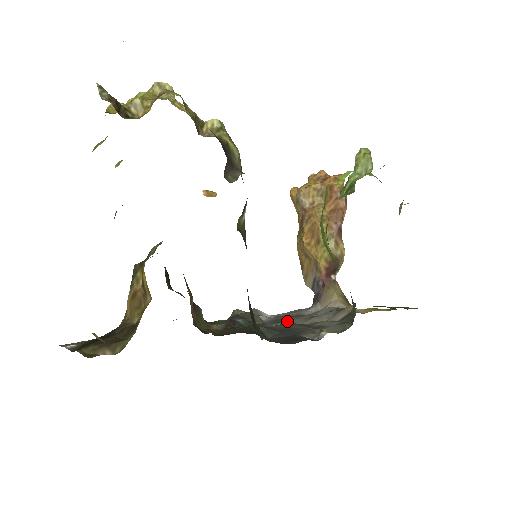
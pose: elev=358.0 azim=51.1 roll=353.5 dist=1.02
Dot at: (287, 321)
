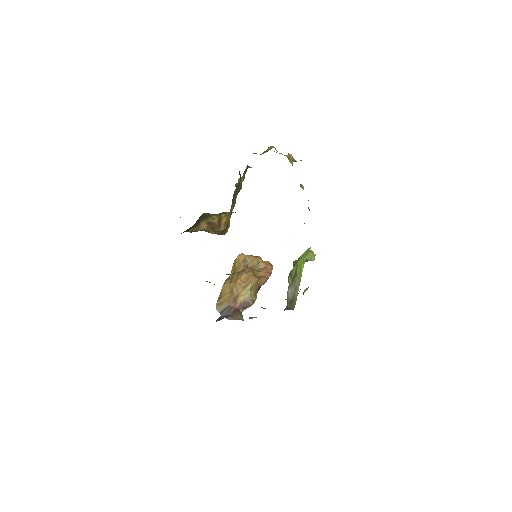
Dot at: occluded
